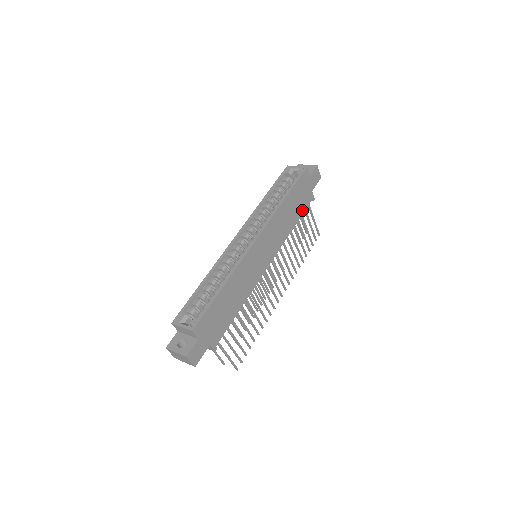
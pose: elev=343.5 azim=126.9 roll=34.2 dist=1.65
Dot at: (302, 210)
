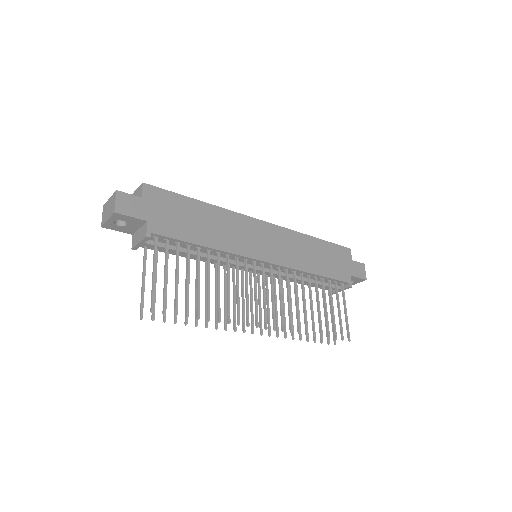
Dot at: (331, 275)
